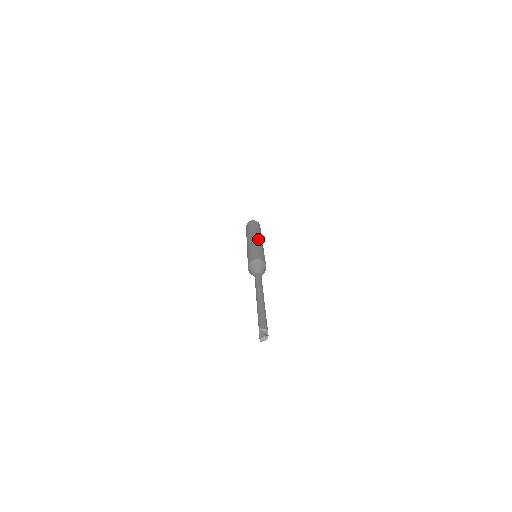
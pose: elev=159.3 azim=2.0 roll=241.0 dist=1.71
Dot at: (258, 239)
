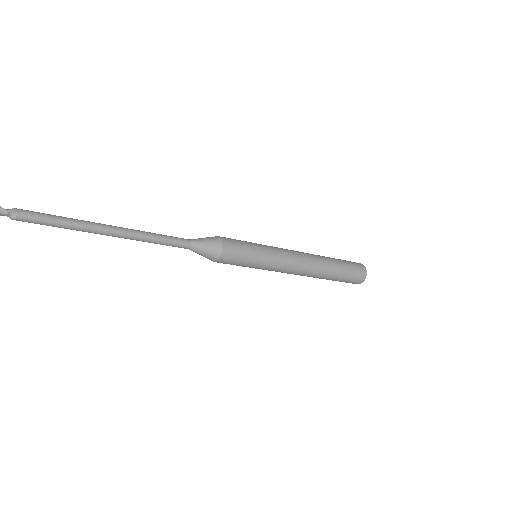
Dot at: (291, 250)
